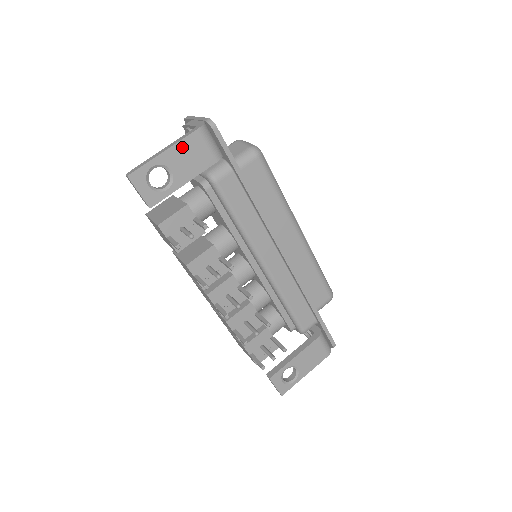
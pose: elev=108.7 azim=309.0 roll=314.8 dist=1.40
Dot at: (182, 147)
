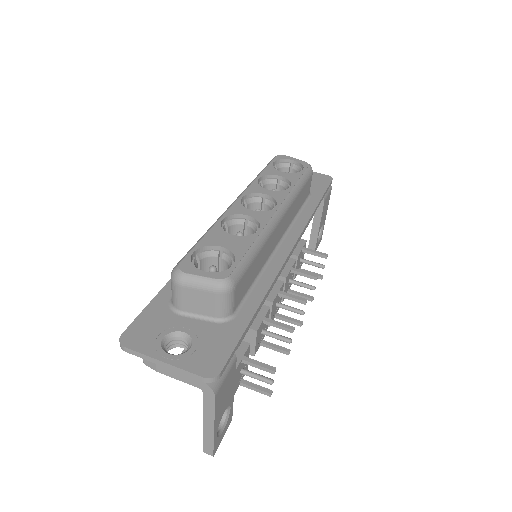
Dot at: (218, 409)
